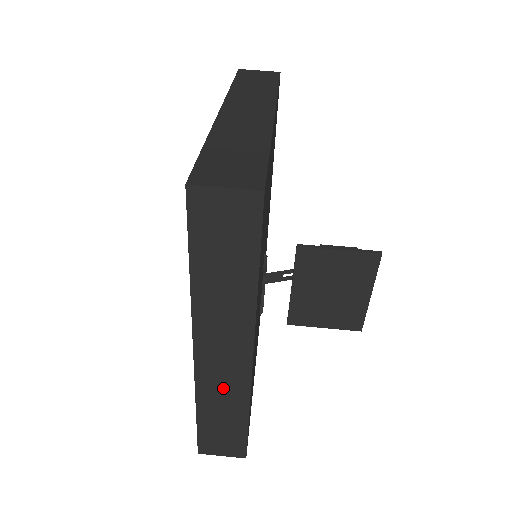
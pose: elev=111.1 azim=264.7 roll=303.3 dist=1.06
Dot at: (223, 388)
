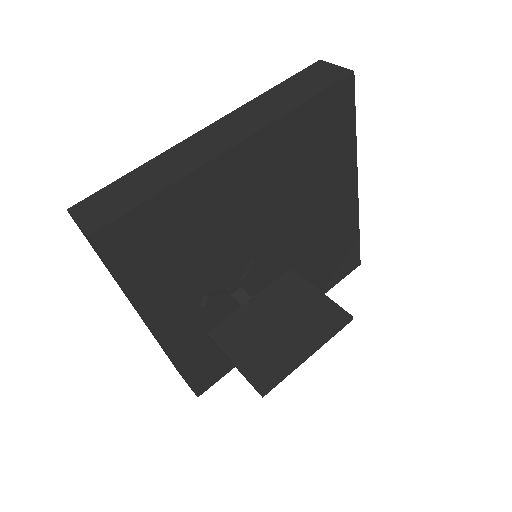
Dot at: (184, 158)
